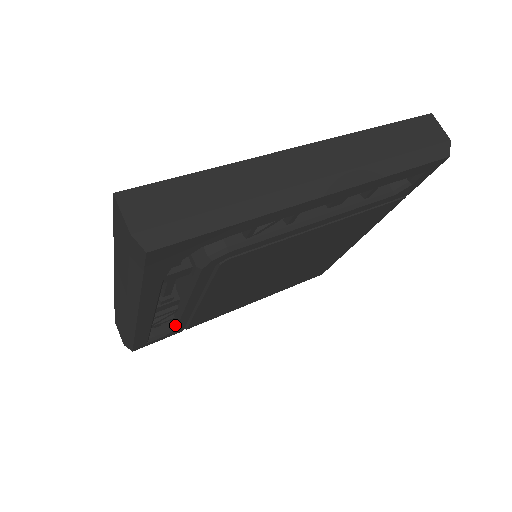
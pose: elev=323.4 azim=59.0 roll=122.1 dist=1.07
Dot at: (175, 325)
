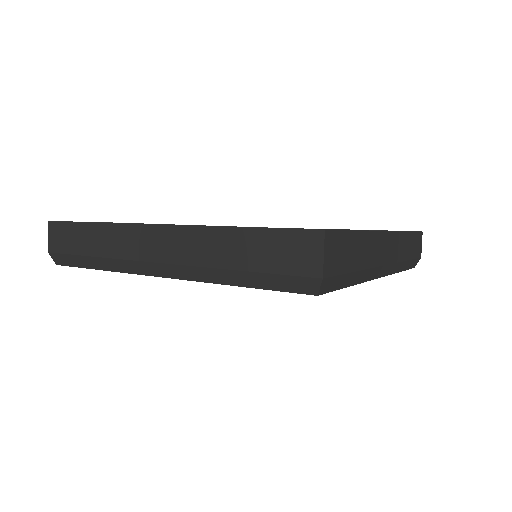
Dot at: occluded
